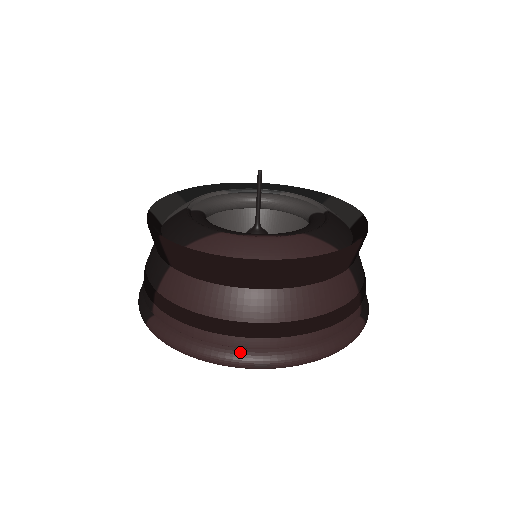
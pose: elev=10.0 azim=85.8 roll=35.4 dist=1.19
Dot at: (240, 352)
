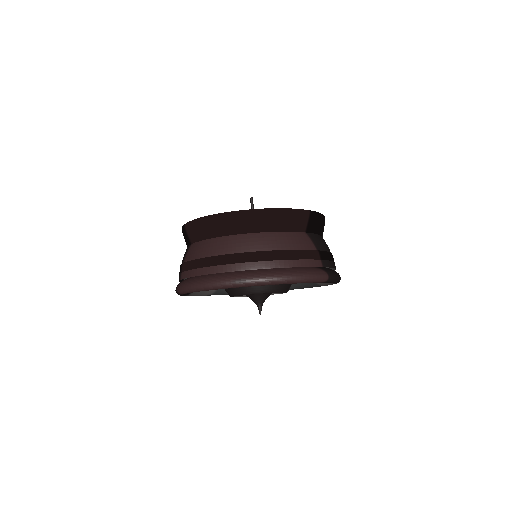
Dot at: (227, 275)
